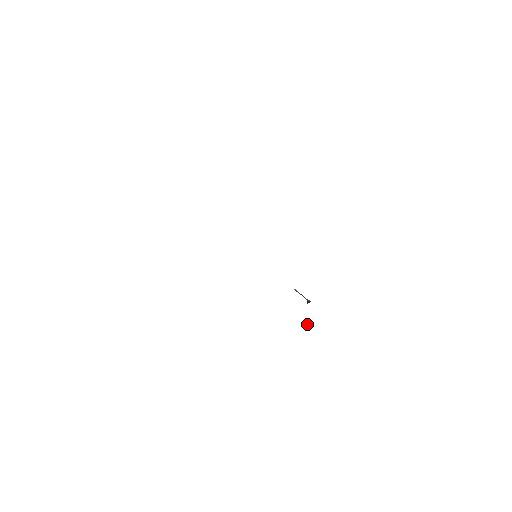
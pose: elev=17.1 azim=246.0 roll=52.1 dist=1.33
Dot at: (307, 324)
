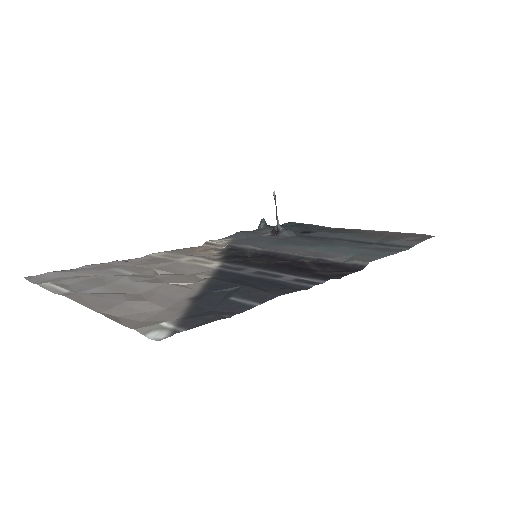
Dot at: (262, 219)
